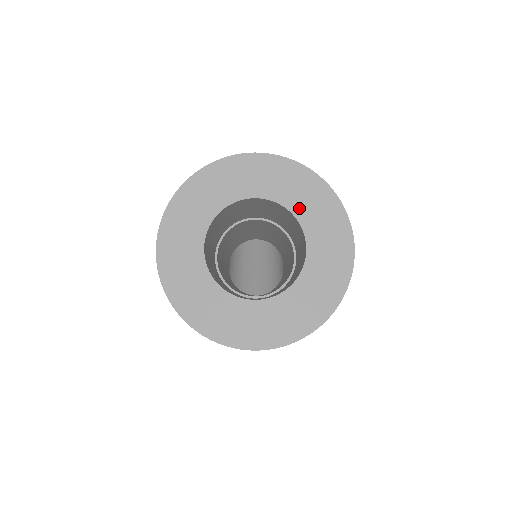
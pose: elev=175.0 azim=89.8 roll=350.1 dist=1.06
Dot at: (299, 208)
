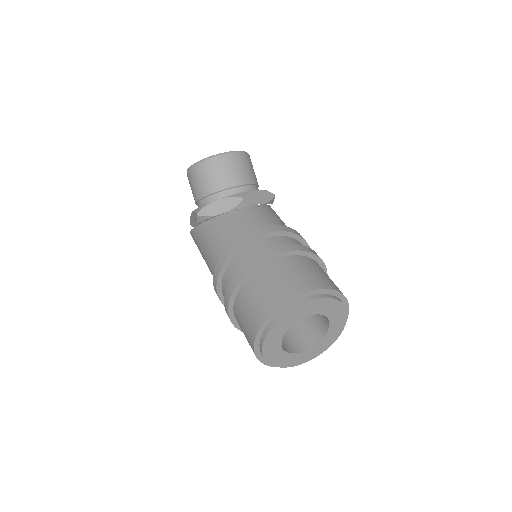
Dot at: (328, 313)
